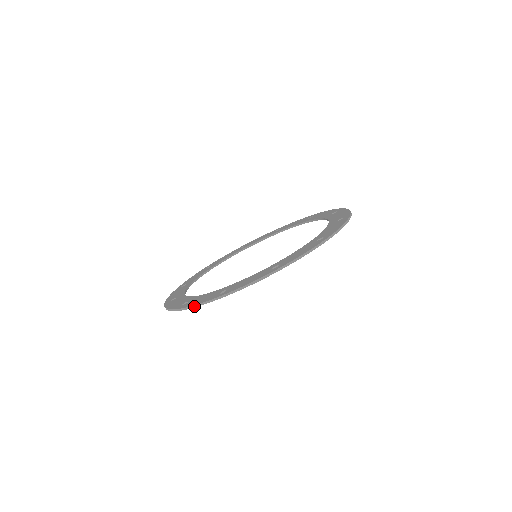
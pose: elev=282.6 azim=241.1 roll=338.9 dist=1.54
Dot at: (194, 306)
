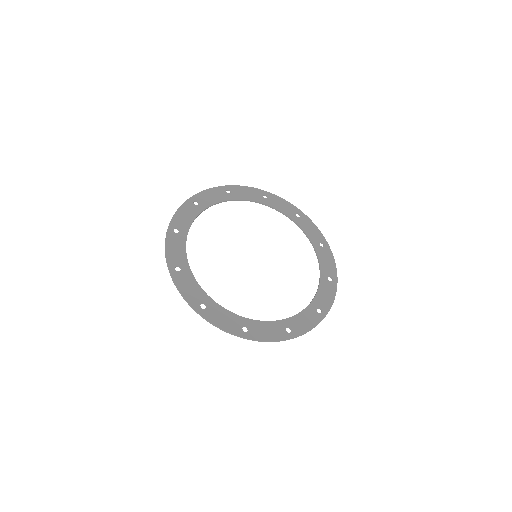
Dot at: (180, 292)
